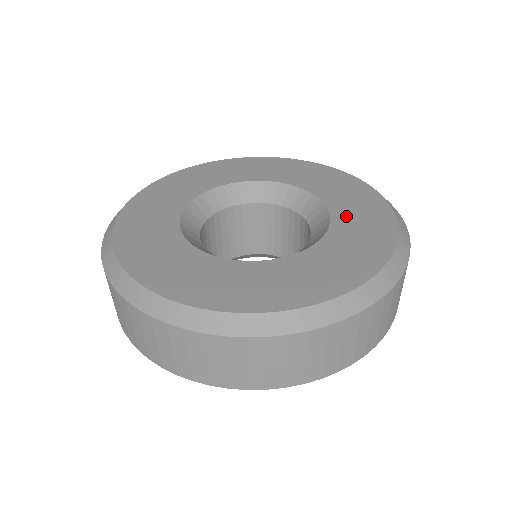
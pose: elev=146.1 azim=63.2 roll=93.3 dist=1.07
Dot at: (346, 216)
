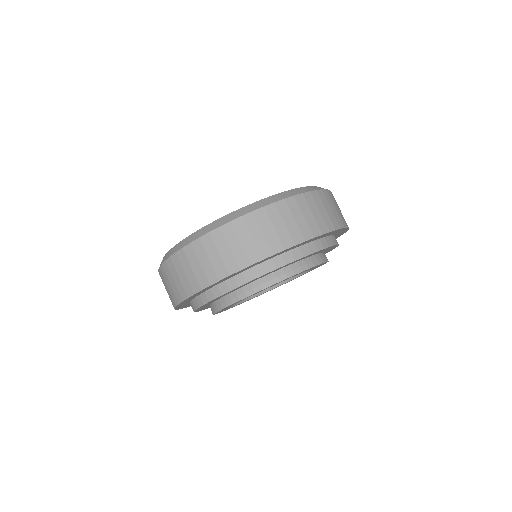
Dot at: occluded
